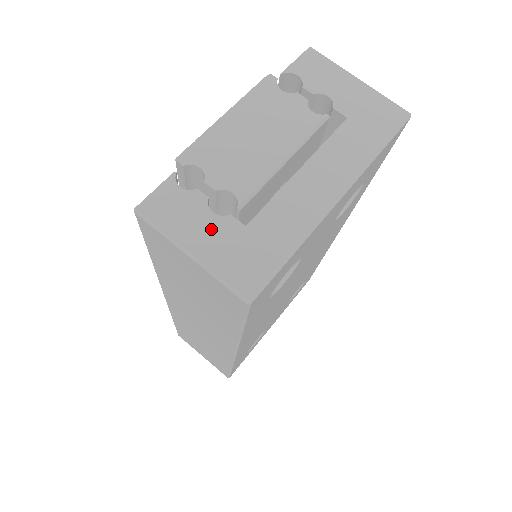
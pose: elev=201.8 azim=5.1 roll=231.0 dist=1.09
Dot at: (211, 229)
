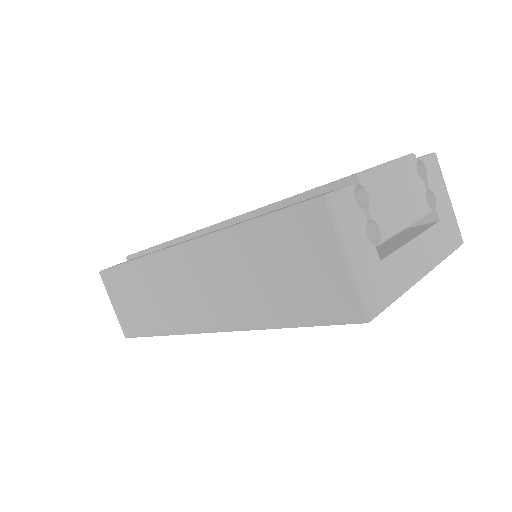
Dot at: (364, 248)
